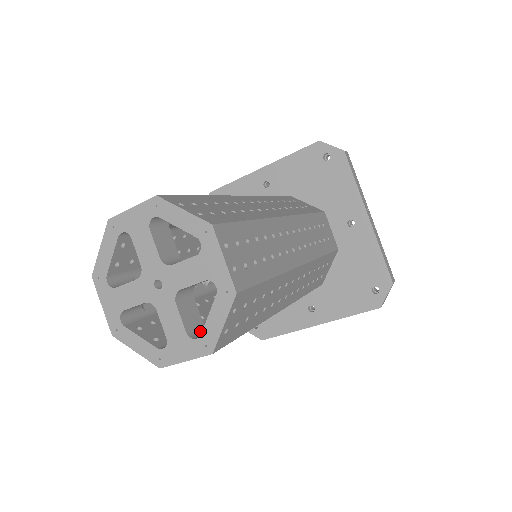
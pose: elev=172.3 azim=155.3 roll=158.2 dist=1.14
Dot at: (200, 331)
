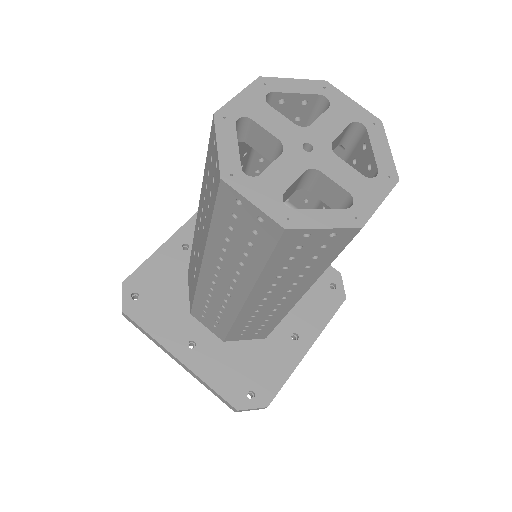
Dot at: occluded
